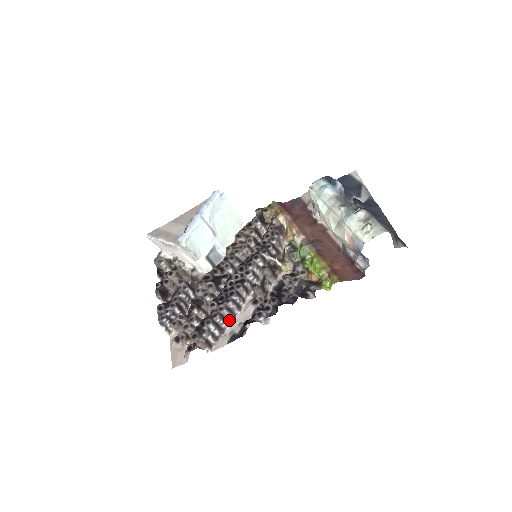
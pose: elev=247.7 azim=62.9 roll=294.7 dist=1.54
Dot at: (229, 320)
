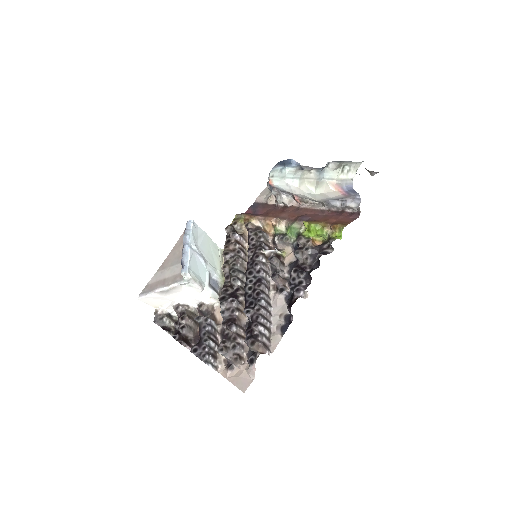
Dot at: (268, 319)
